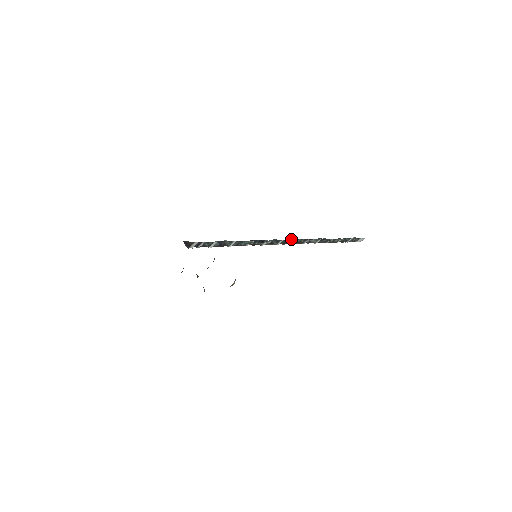
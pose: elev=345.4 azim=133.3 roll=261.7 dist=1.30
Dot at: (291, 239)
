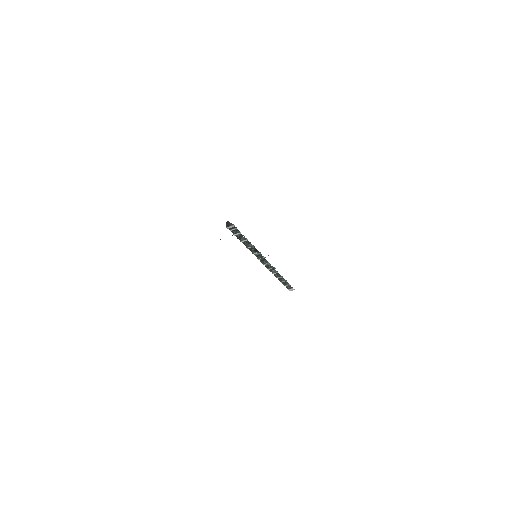
Dot at: occluded
